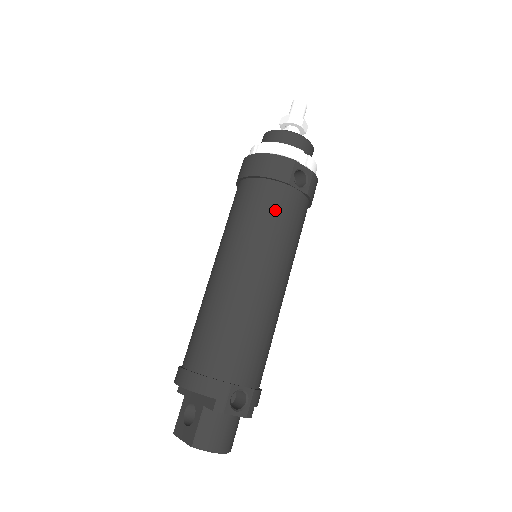
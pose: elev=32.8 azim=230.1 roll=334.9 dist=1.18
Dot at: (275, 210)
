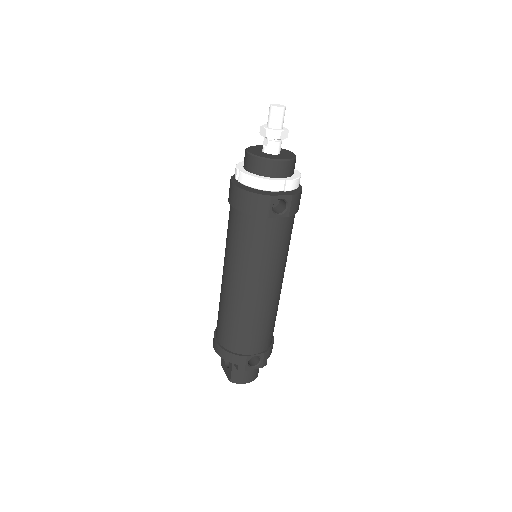
Dot at: (260, 240)
